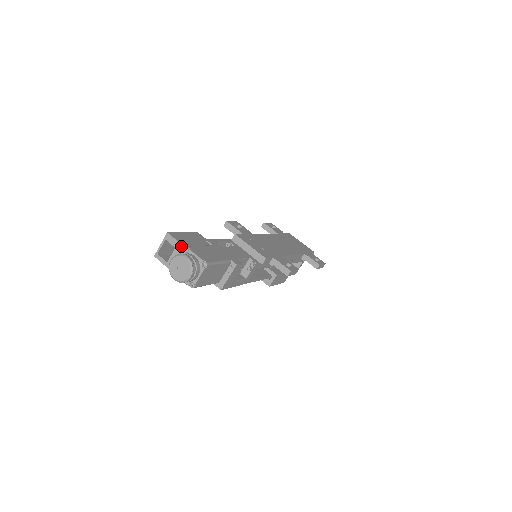
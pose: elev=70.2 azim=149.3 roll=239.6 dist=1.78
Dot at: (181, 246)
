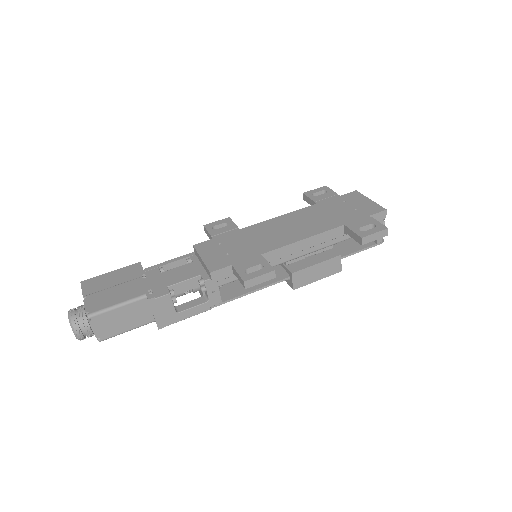
Dot at: (83, 296)
